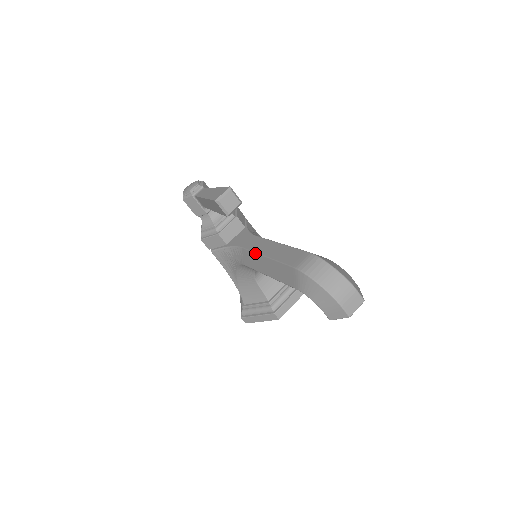
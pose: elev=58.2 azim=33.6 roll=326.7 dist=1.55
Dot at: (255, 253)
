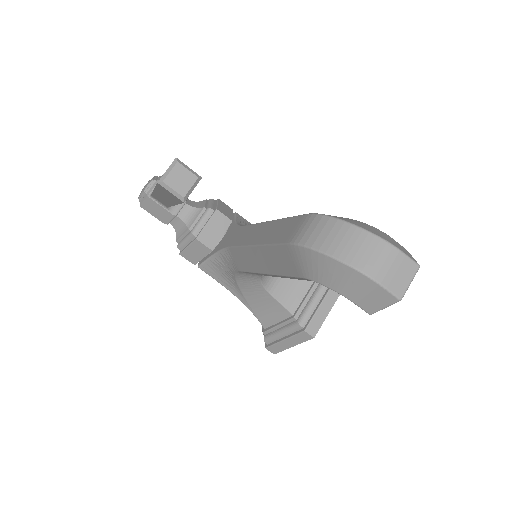
Dot at: (242, 247)
